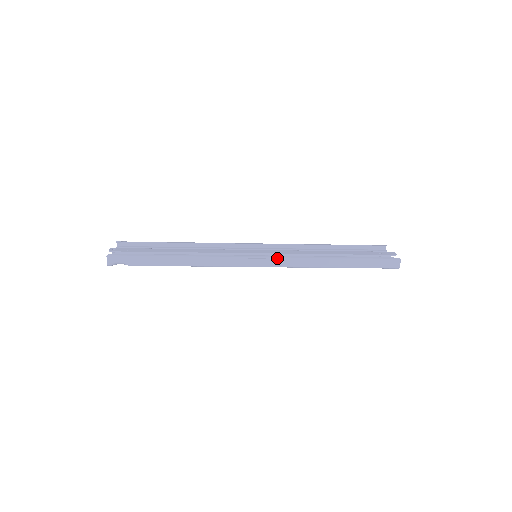
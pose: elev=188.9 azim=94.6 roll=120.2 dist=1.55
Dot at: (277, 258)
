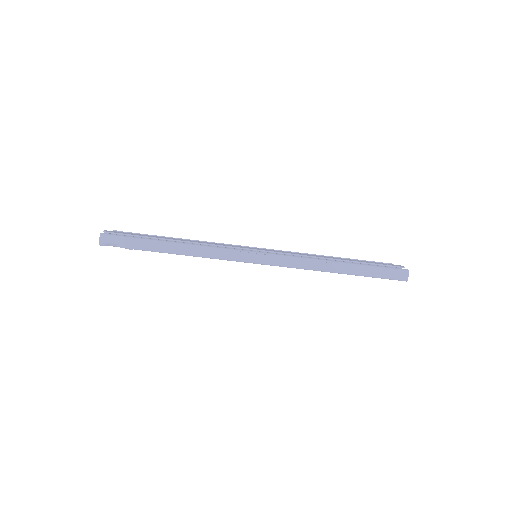
Dot at: (278, 255)
